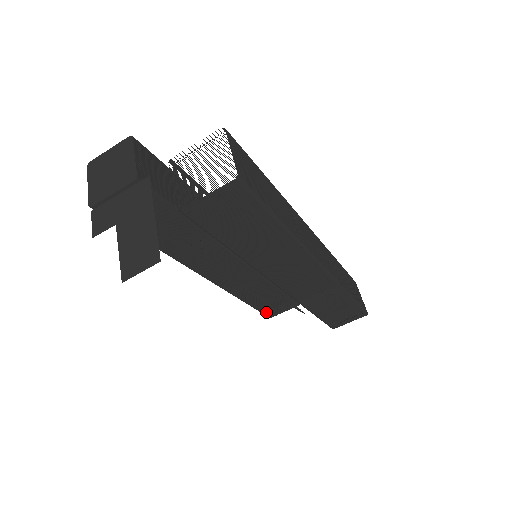
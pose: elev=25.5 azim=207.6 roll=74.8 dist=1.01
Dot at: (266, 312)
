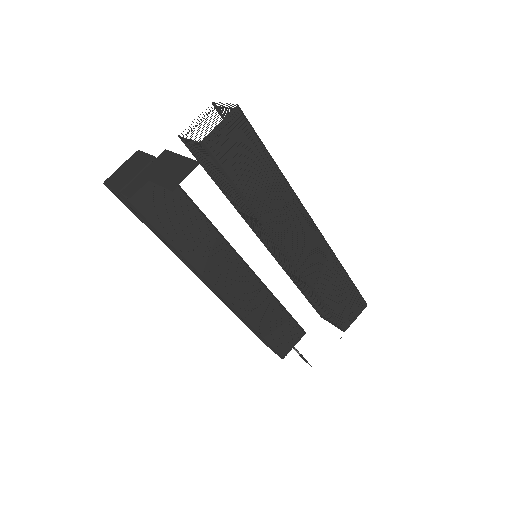
Dot at: (278, 348)
